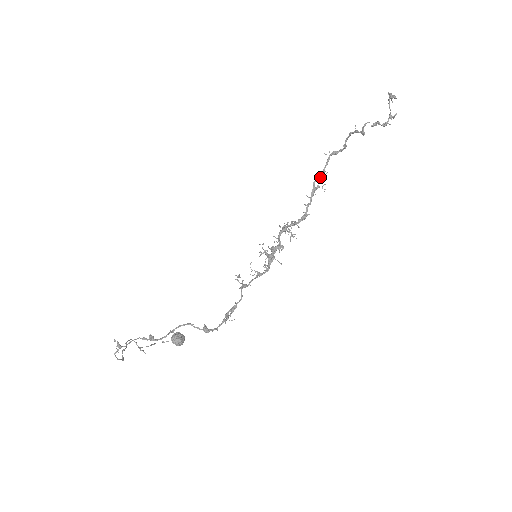
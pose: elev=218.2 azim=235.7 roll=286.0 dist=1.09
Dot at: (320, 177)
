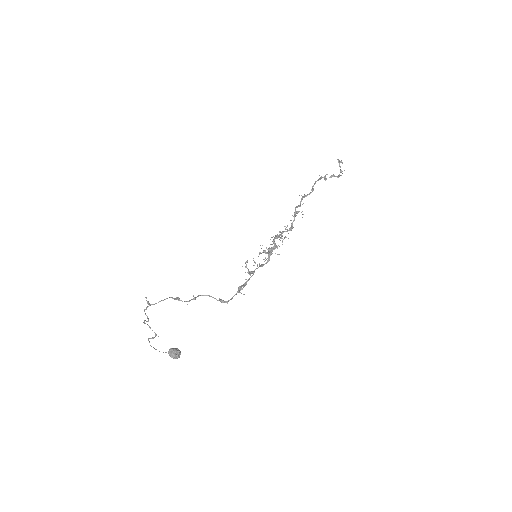
Dot at: occluded
